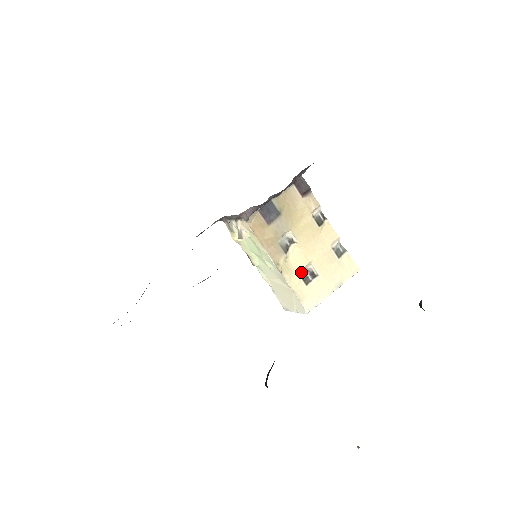
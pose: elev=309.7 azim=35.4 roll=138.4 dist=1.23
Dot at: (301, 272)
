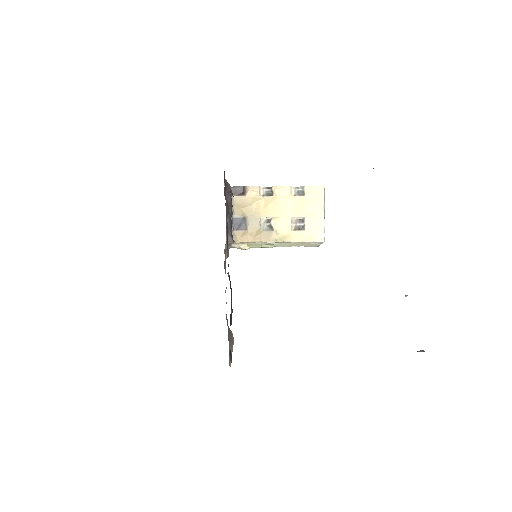
Dot at: (293, 228)
